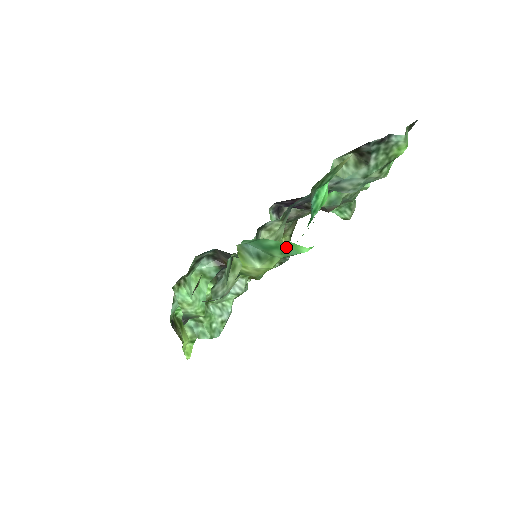
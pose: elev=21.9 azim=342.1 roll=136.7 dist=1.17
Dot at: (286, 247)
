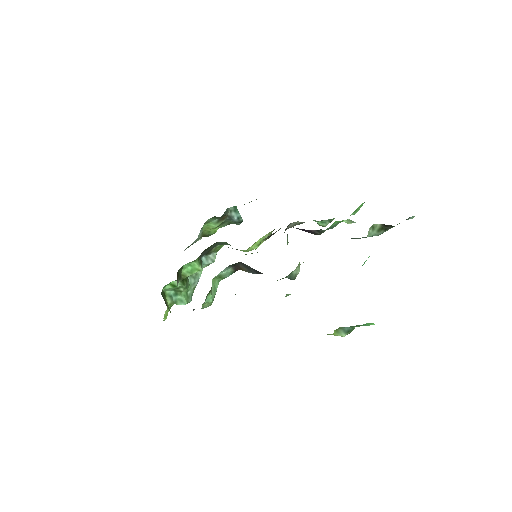
Dot at: (364, 324)
